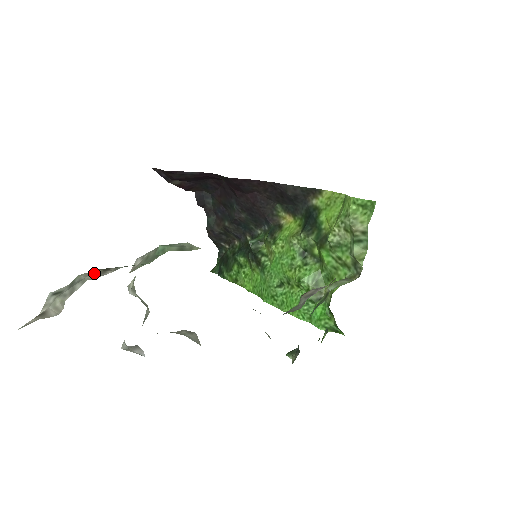
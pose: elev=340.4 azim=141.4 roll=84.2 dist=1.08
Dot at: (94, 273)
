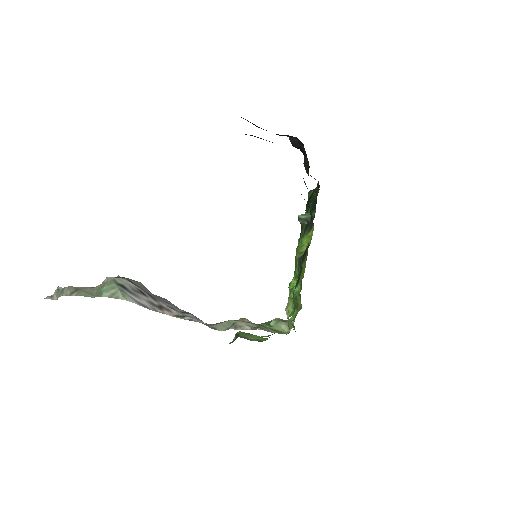
Dot at: (67, 293)
